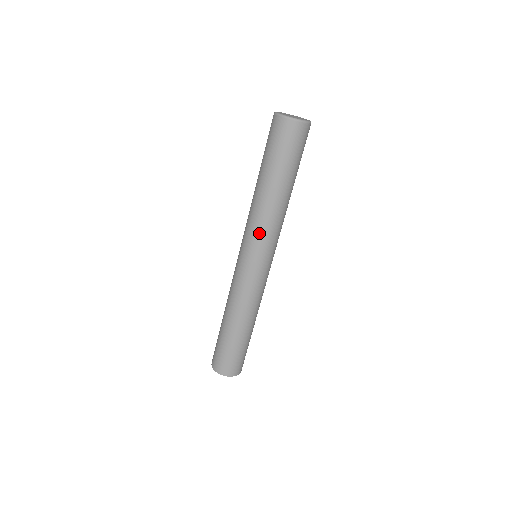
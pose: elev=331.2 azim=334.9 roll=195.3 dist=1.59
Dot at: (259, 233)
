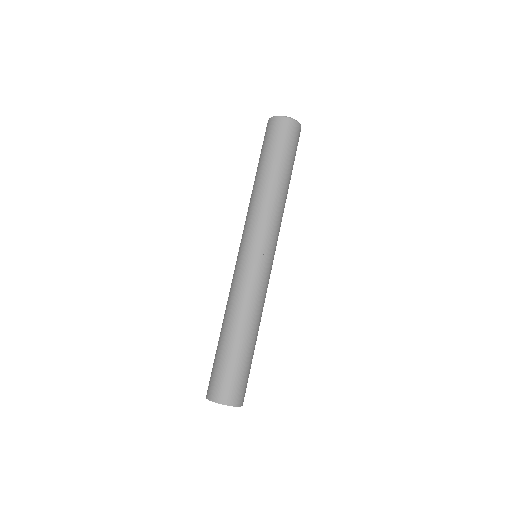
Dot at: (248, 221)
